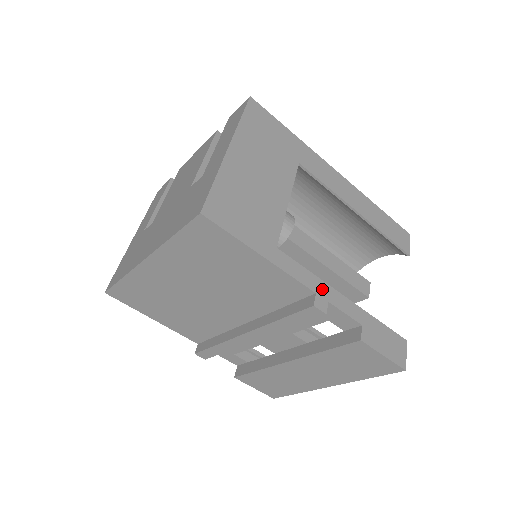
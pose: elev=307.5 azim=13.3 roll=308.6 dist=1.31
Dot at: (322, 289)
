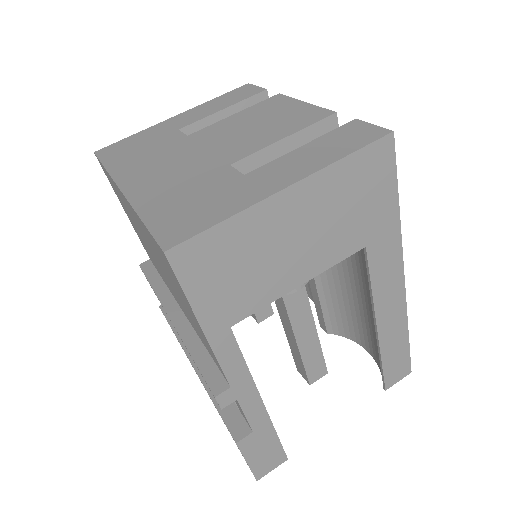
Dot at: (243, 386)
